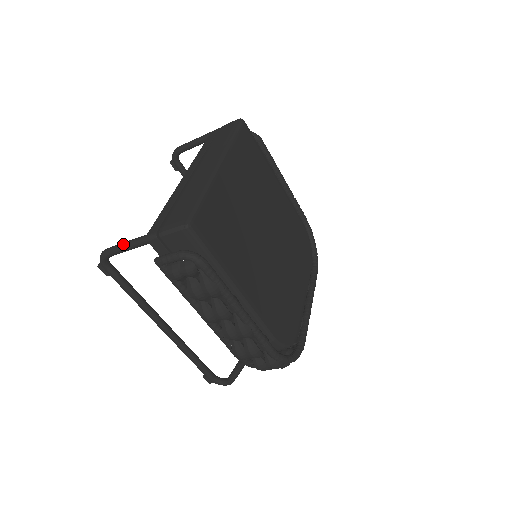
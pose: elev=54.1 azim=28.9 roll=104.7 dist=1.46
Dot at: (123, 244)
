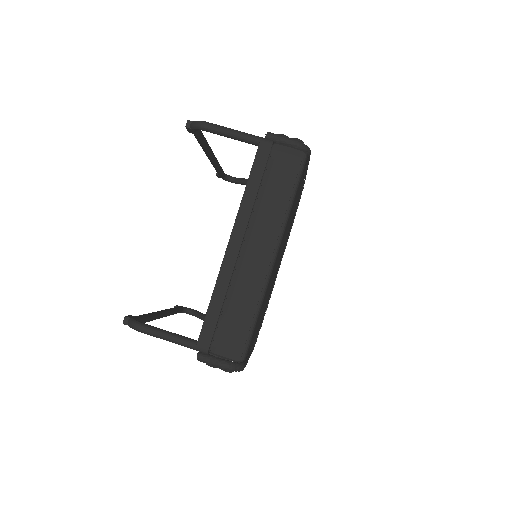
Dot at: (166, 338)
